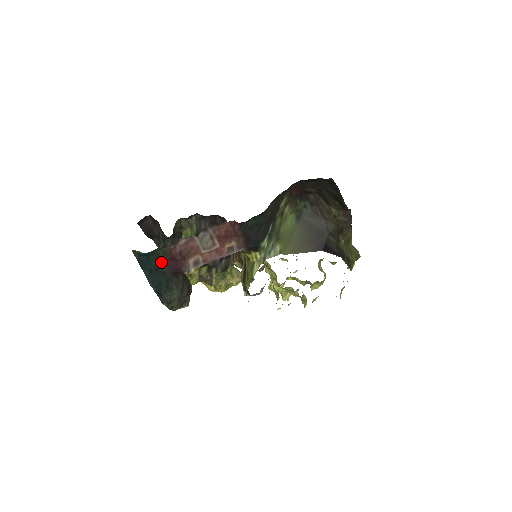
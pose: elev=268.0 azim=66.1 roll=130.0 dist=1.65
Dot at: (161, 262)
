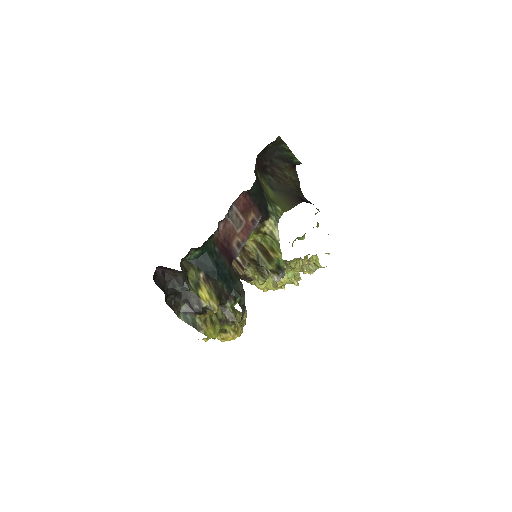
Dot at: (216, 254)
